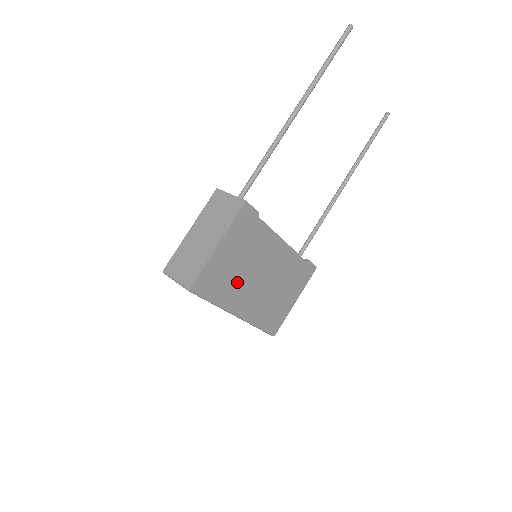
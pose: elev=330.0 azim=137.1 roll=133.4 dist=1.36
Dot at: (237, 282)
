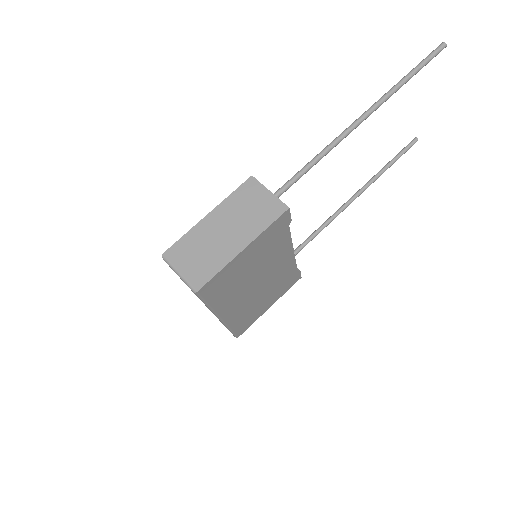
Dot at: (238, 287)
